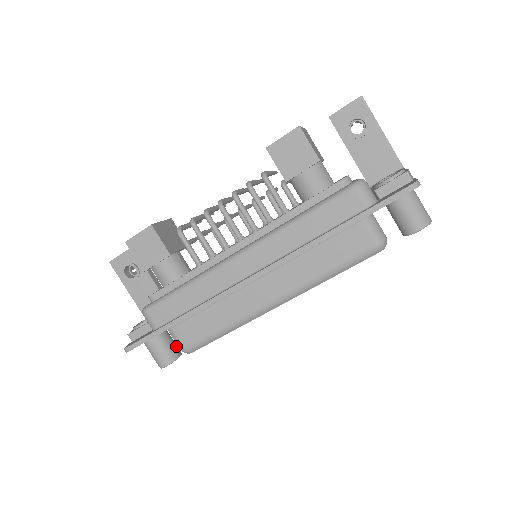
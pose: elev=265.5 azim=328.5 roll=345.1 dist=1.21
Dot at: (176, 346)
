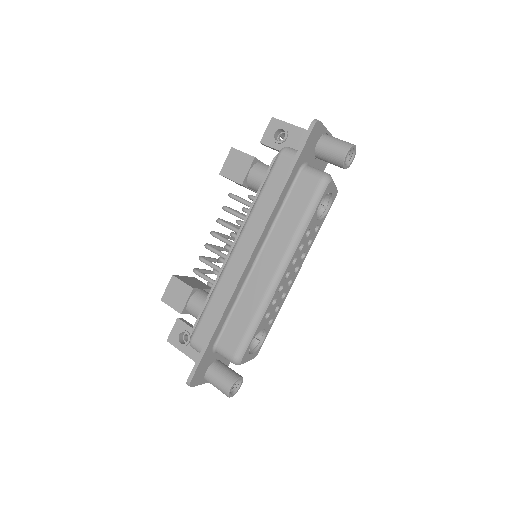
Dot at: (234, 371)
